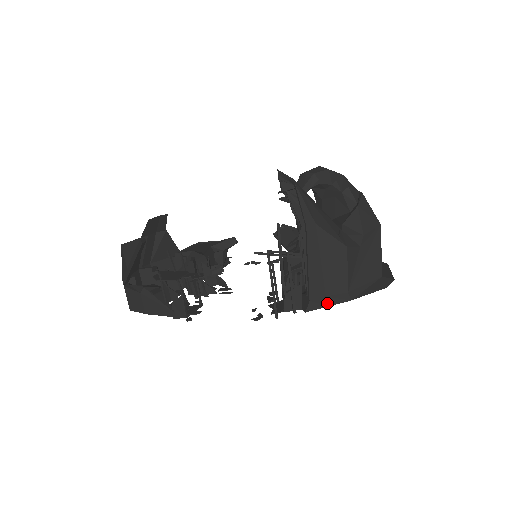
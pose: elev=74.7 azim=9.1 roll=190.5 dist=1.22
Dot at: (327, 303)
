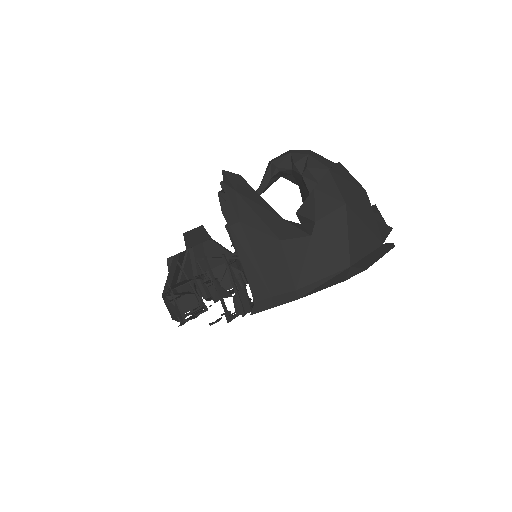
Dot at: (272, 304)
